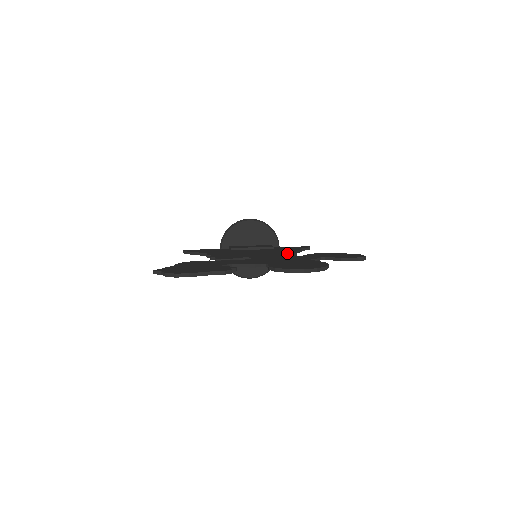
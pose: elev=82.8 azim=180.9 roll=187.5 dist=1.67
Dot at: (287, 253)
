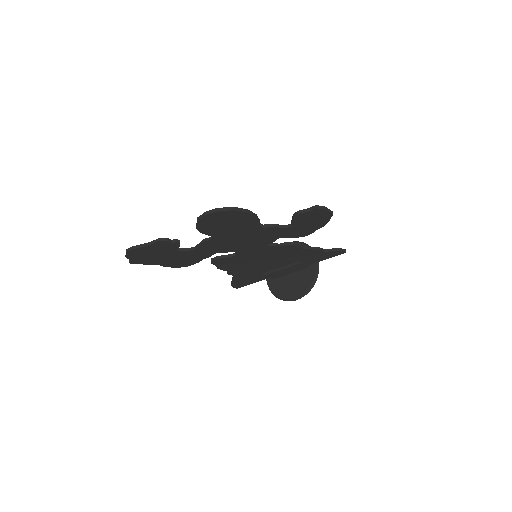
Dot at: (282, 244)
